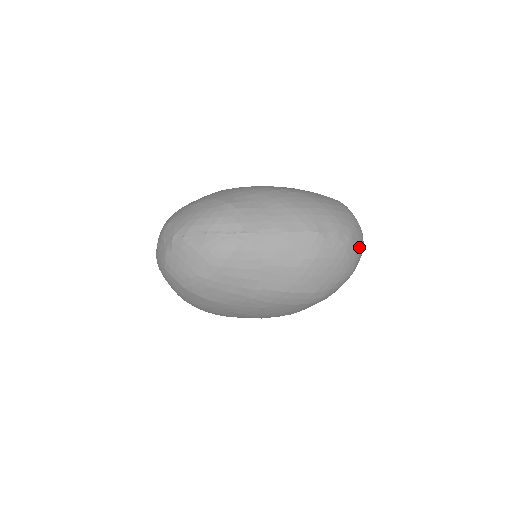
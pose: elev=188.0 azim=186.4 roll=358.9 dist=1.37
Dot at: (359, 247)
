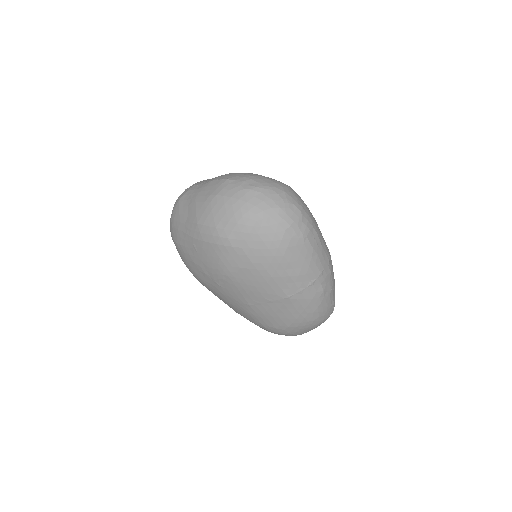
Dot at: (268, 202)
